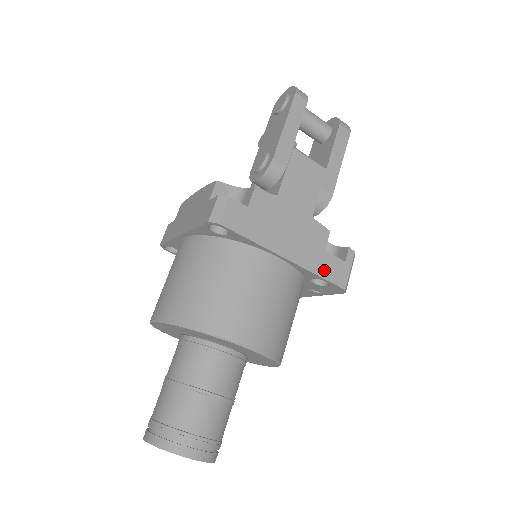
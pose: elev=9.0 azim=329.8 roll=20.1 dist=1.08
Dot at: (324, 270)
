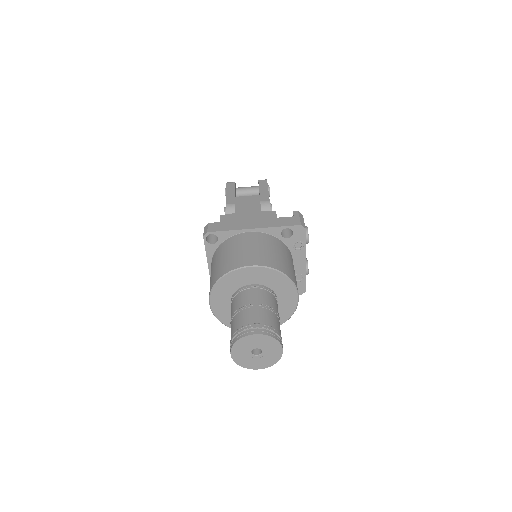
Dot at: (281, 224)
